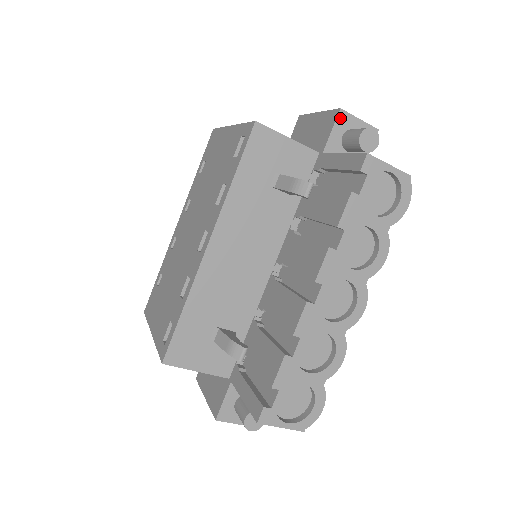
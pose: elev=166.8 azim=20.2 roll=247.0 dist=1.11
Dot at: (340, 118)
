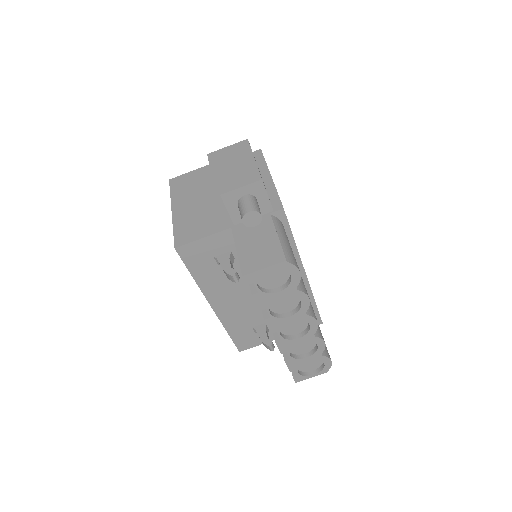
Dot at: (226, 199)
